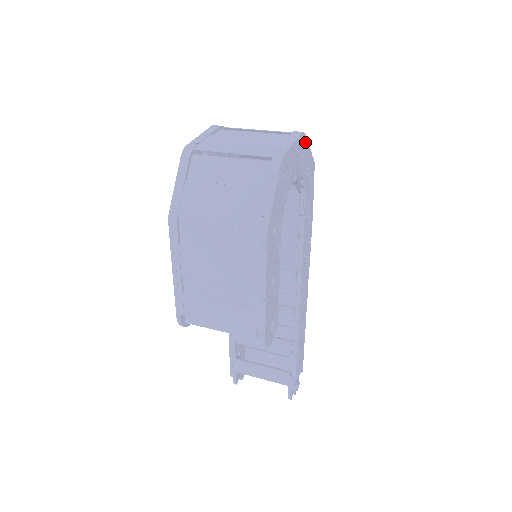
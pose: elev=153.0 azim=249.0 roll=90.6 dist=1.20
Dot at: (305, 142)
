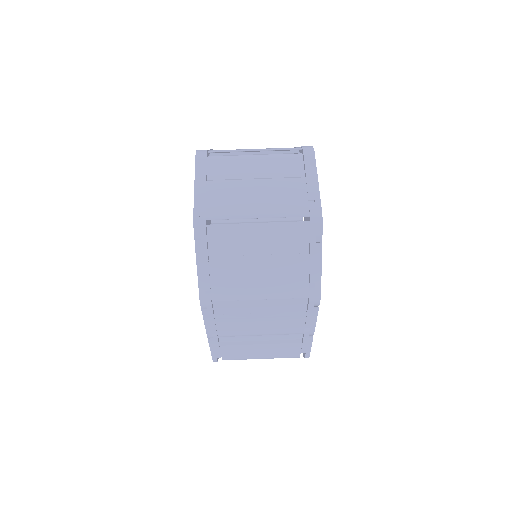
Dot at: occluded
